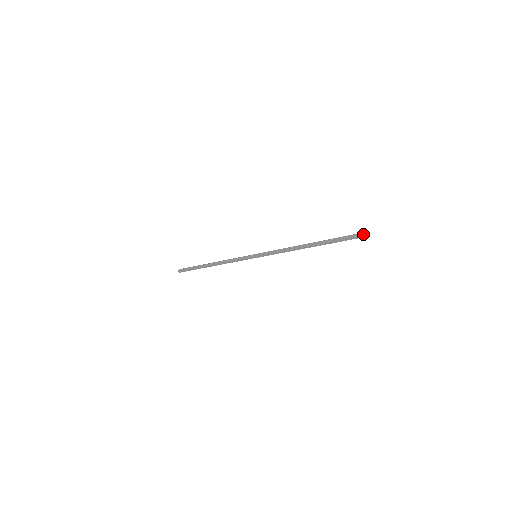
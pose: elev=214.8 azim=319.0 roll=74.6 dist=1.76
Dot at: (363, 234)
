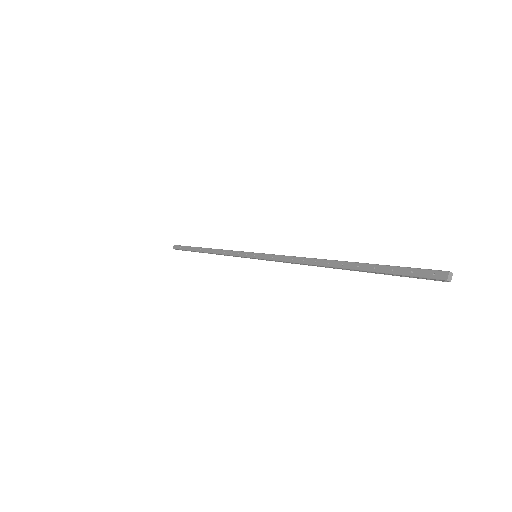
Dot at: (436, 275)
